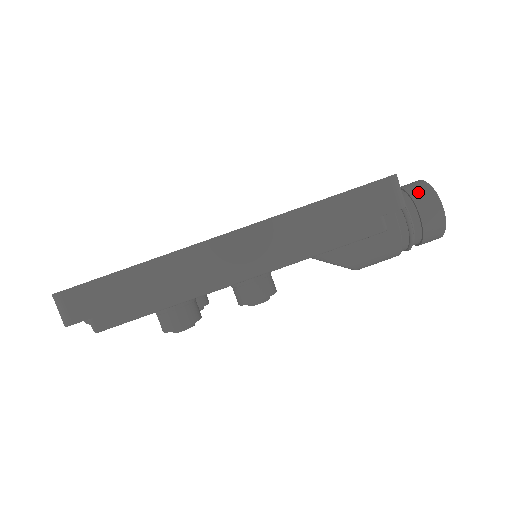
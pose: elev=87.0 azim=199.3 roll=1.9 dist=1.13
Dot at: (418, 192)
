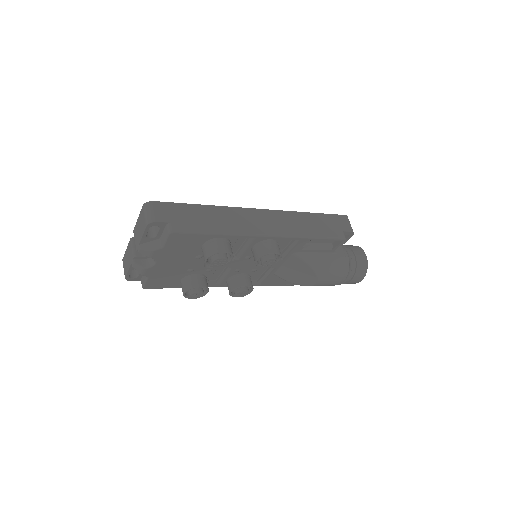
Dot at: (352, 246)
